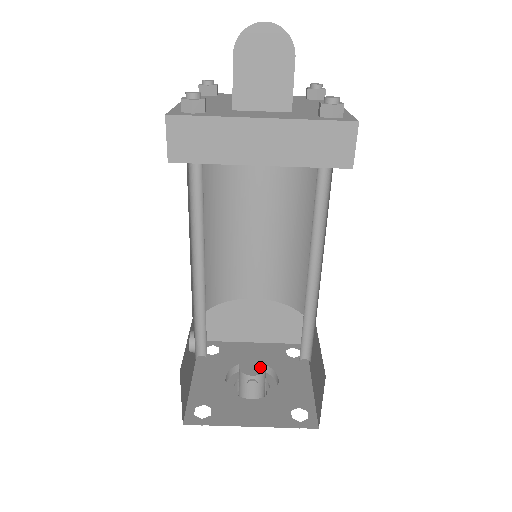
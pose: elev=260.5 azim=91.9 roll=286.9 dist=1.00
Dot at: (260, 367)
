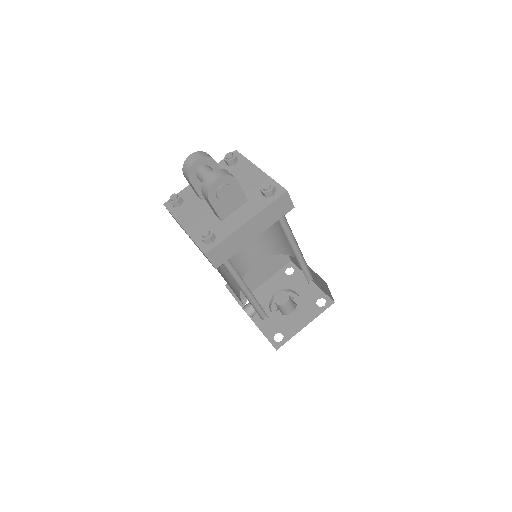
Dot at: (285, 295)
